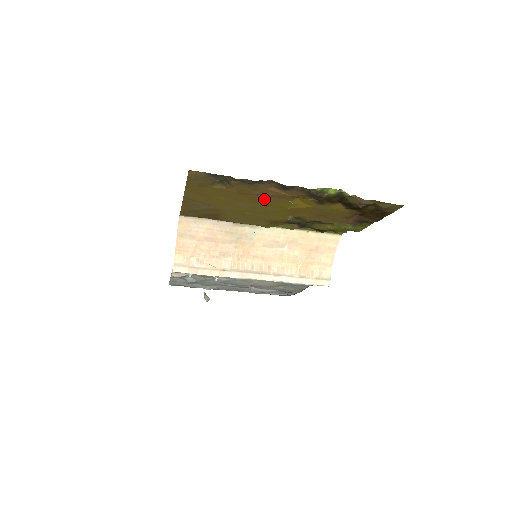
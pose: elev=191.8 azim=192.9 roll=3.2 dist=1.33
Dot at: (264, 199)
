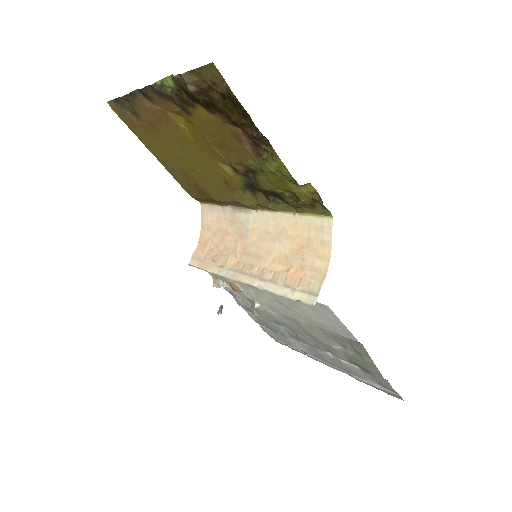
Dot at: (169, 130)
